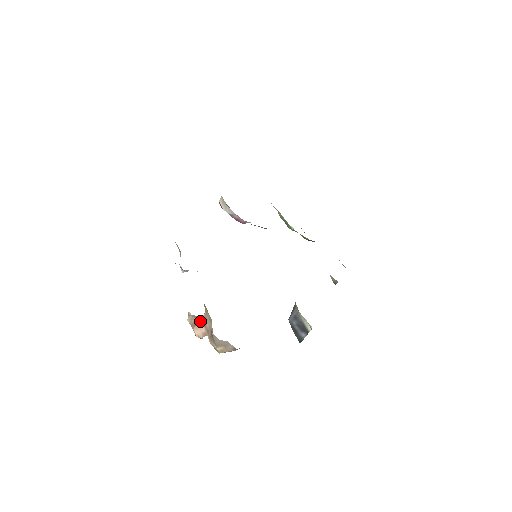
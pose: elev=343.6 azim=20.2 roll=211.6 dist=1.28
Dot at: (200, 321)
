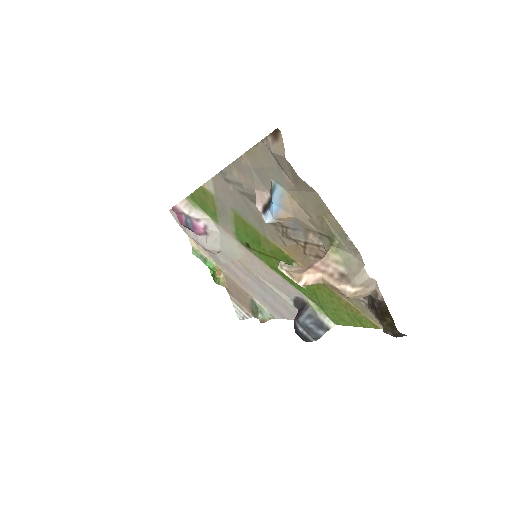
Dot at: (315, 266)
